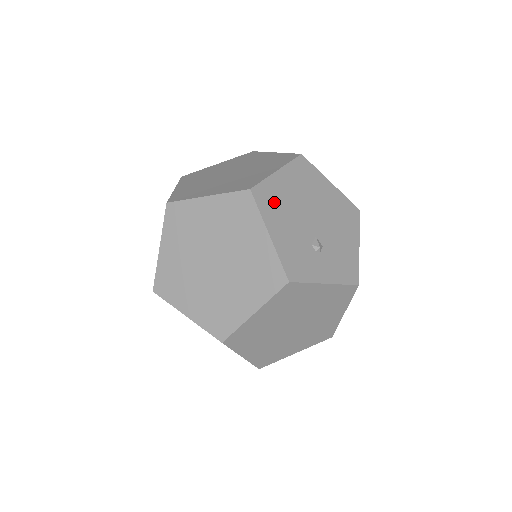
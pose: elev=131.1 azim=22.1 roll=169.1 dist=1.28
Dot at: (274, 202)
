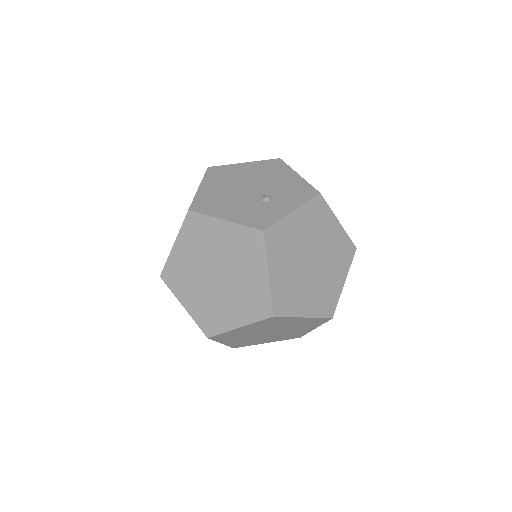
Dot at: (212, 203)
